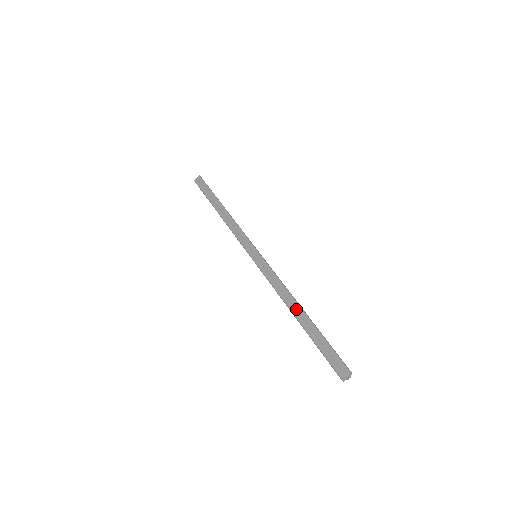
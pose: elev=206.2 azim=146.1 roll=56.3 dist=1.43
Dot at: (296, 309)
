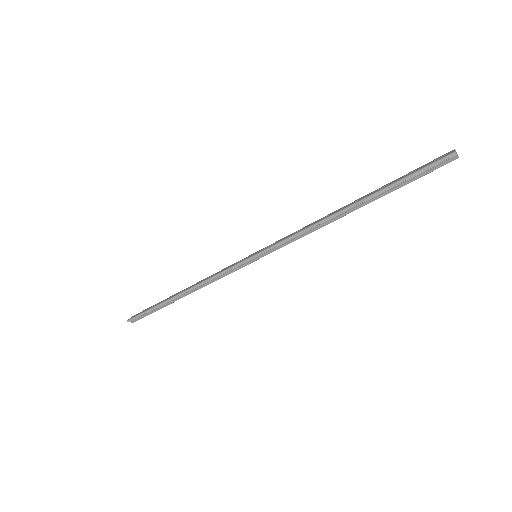
Dot at: (343, 207)
